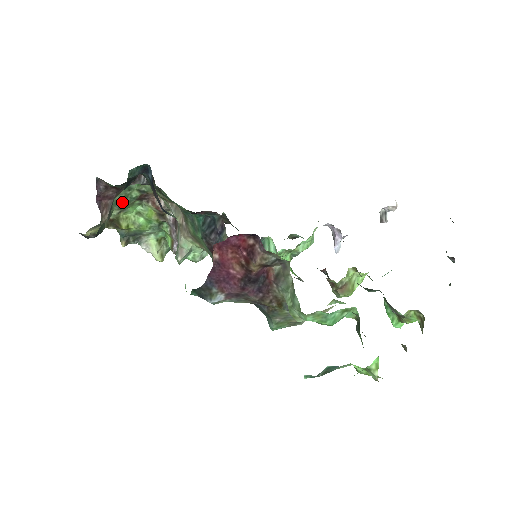
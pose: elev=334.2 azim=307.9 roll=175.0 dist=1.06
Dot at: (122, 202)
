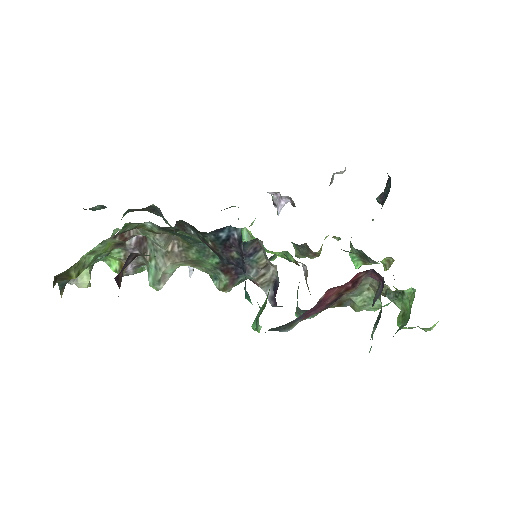
Dot at: occluded
